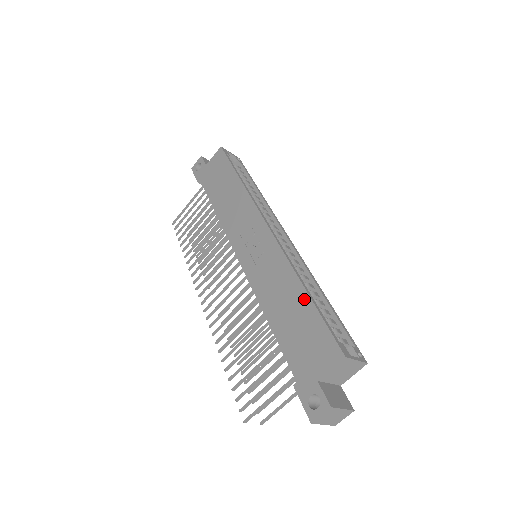
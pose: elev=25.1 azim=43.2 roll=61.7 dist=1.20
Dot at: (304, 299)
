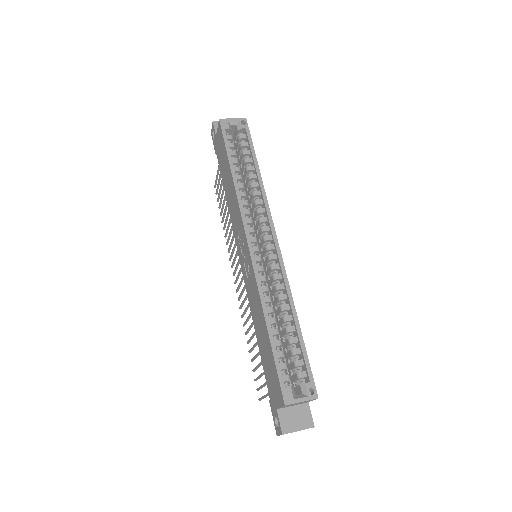
Dot at: (267, 336)
